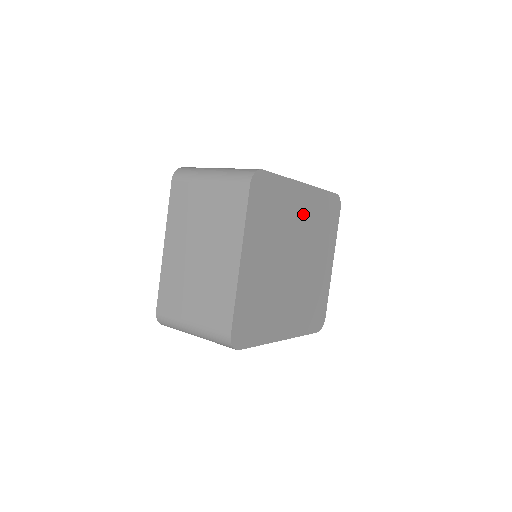
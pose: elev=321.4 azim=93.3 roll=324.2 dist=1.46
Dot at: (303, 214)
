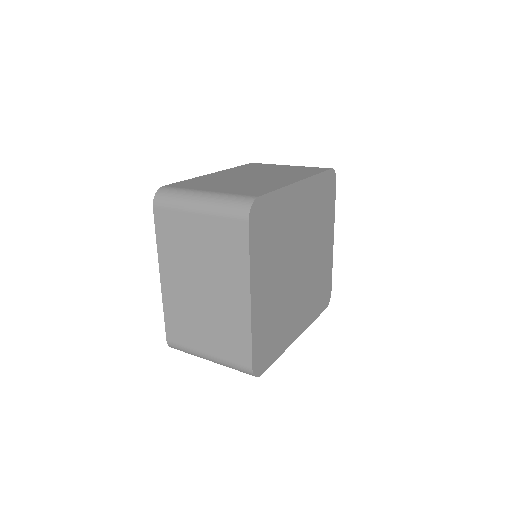
Dot at: (302, 212)
